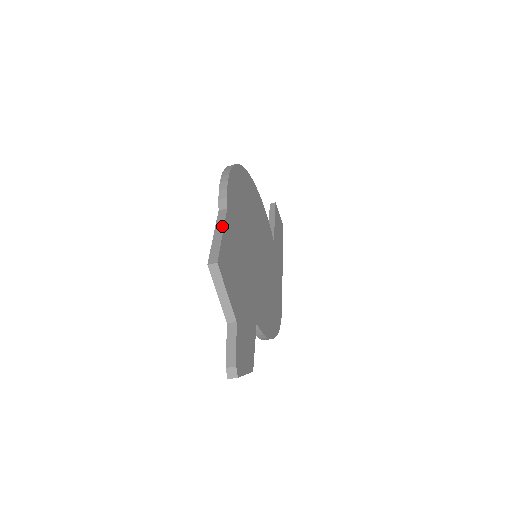
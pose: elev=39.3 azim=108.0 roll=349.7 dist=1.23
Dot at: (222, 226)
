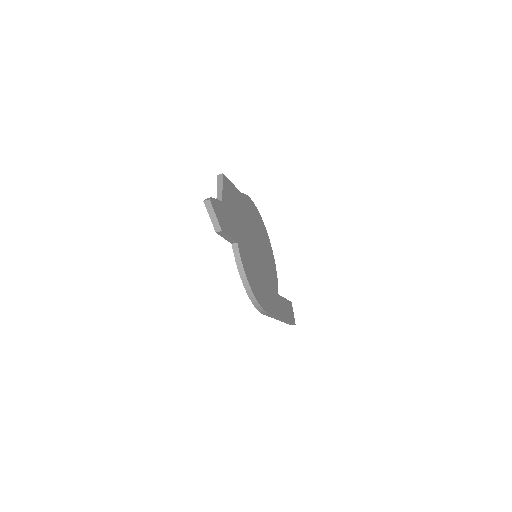
Dot at: (234, 187)
